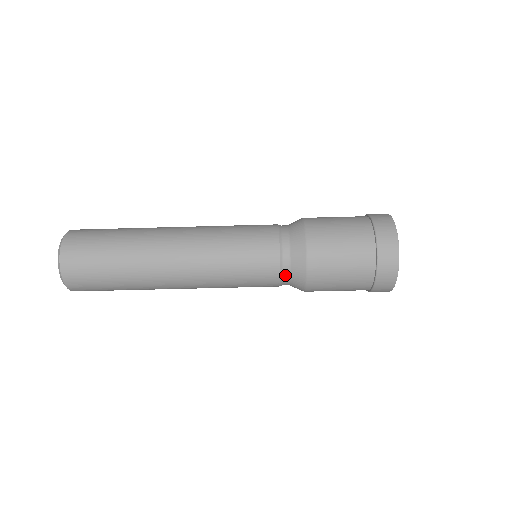
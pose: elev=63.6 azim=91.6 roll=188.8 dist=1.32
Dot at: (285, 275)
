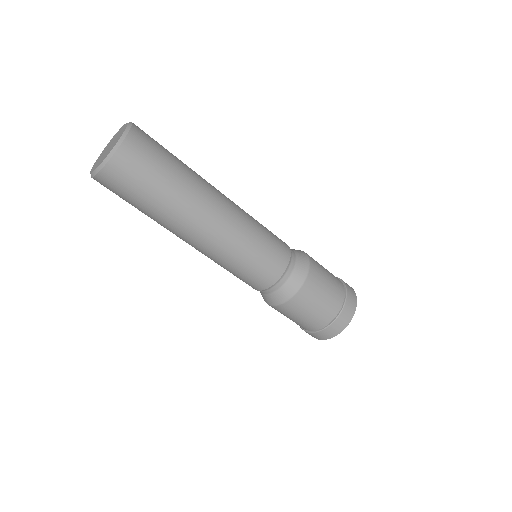
Dot at: (274, 288)
